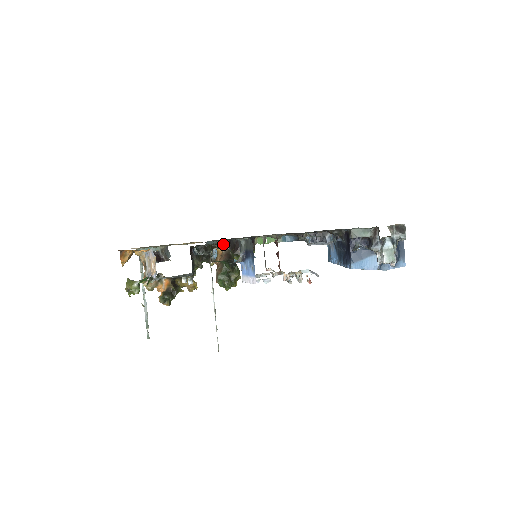
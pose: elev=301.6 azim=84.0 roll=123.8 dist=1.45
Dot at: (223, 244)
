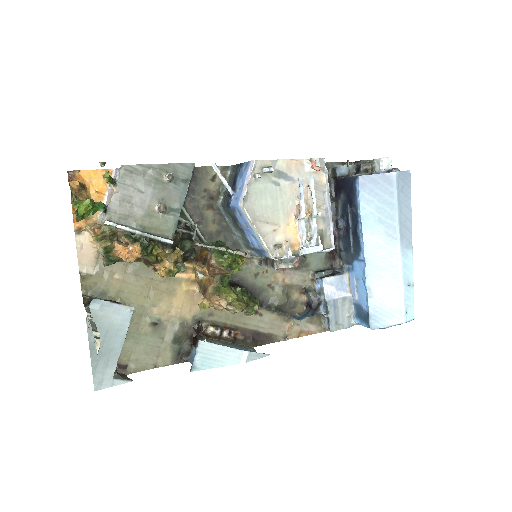
Dot at: (207, 242)
